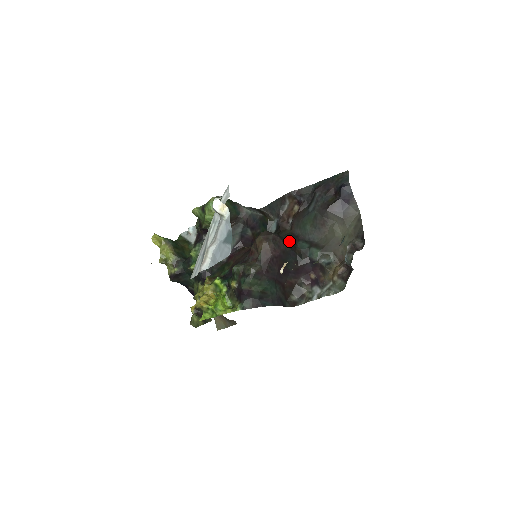
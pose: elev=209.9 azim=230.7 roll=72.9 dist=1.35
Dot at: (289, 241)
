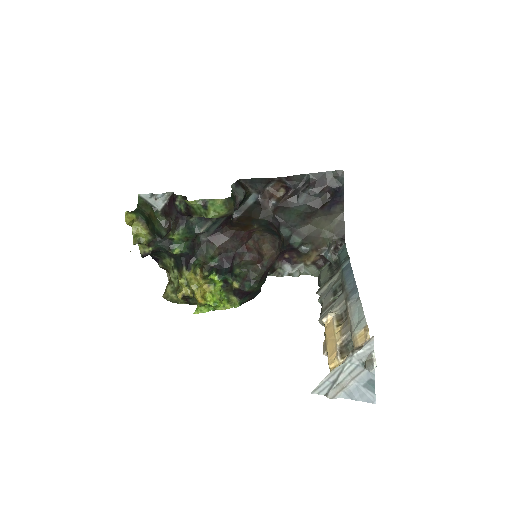
Dot at: occluded
